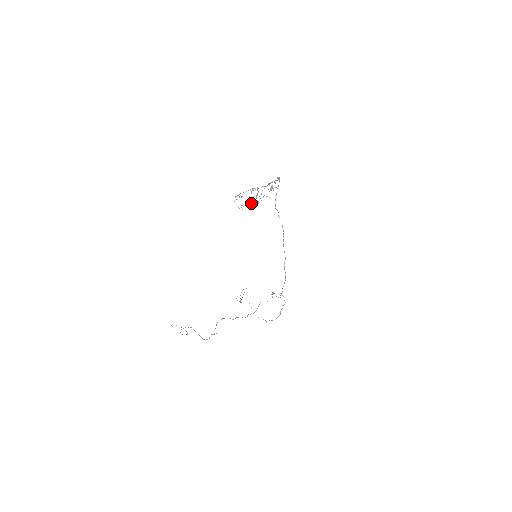
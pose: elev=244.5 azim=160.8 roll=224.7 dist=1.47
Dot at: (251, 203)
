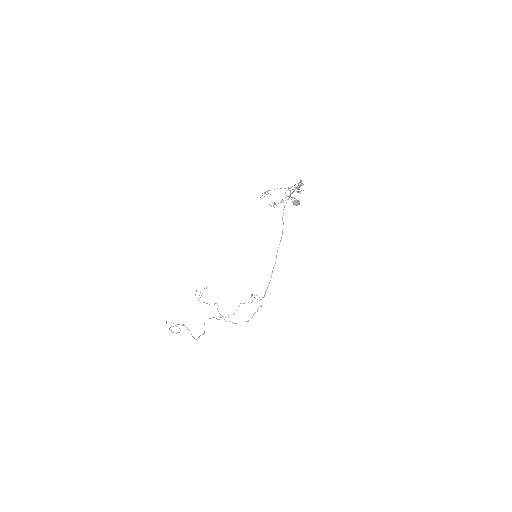
Dot at: (293, 202)
